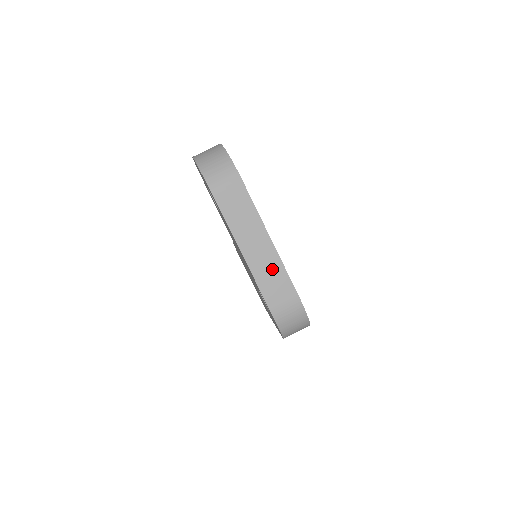
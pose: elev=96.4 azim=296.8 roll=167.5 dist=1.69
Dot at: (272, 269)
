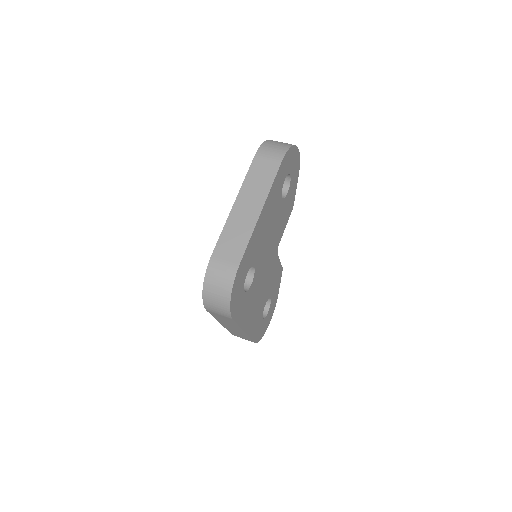
Dot at: (241, 231)
